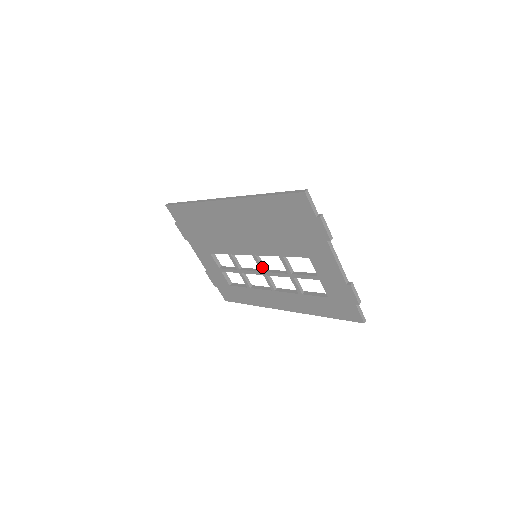
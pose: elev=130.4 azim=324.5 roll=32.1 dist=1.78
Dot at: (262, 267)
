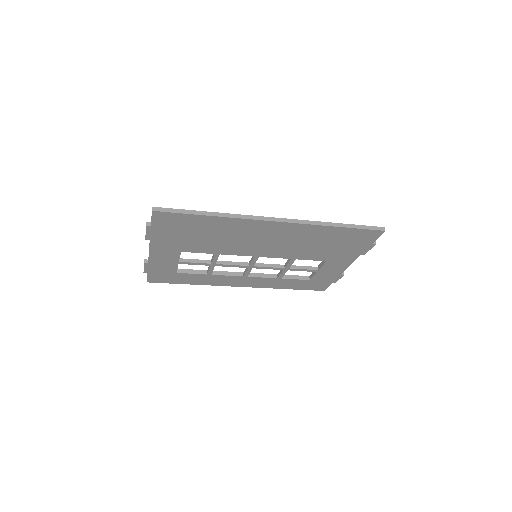
Dot at: occluded
